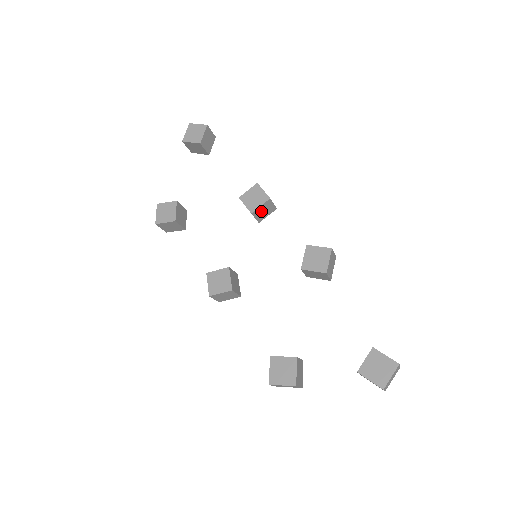
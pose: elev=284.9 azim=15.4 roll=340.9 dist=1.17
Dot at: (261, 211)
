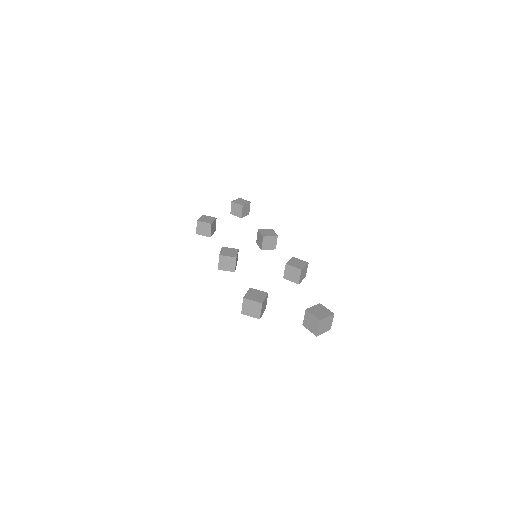
Dot at: (268, 241)
